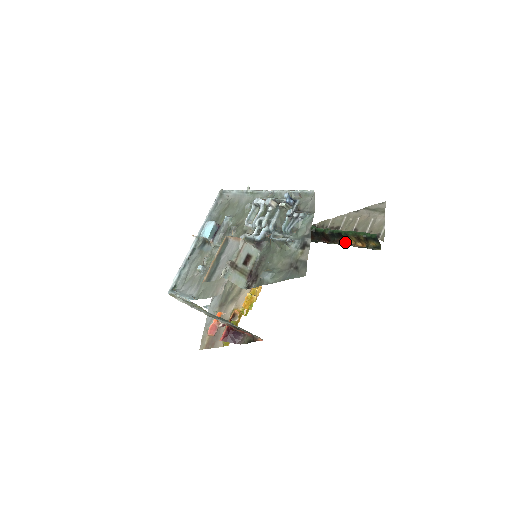
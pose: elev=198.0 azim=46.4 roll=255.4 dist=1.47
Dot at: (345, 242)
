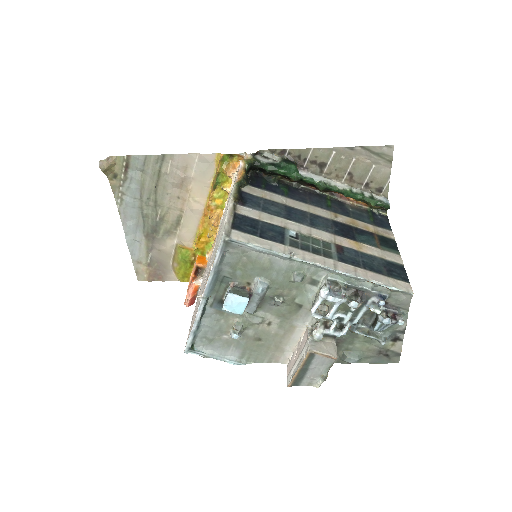
Dot at: (340, 194)
